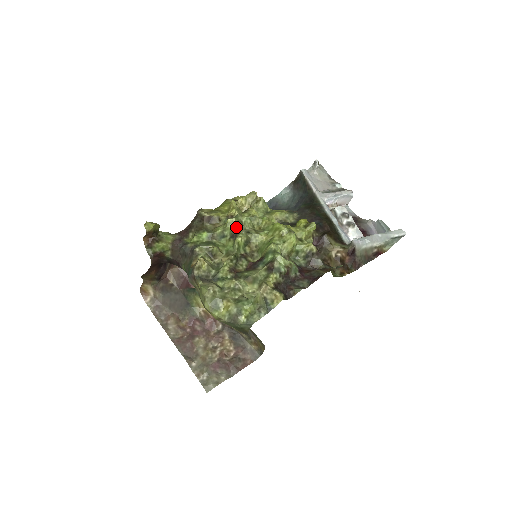
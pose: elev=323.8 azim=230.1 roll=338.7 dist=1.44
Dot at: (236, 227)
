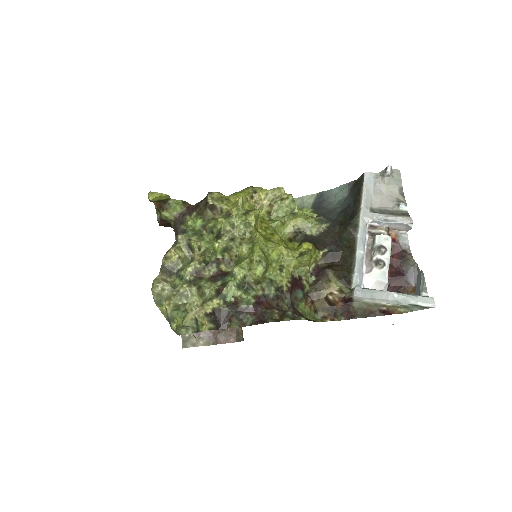
Dot at: (223, 229)
